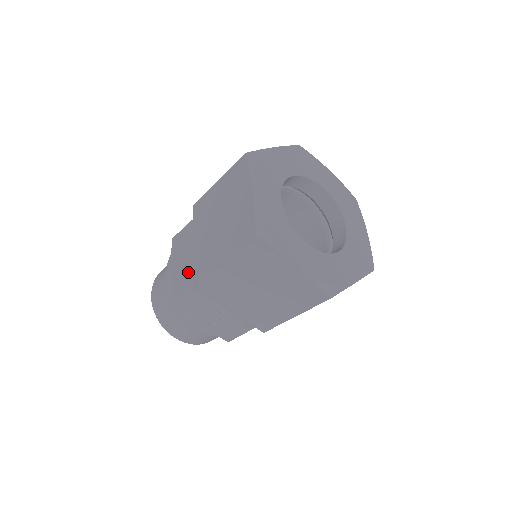
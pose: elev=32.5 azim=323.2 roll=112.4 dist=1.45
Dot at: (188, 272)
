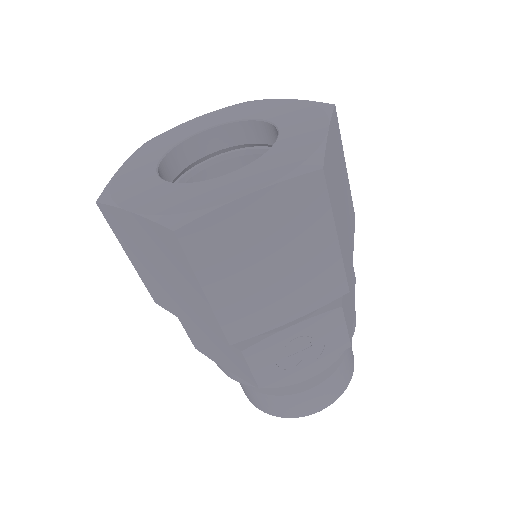
Dot at: (227, 350)
